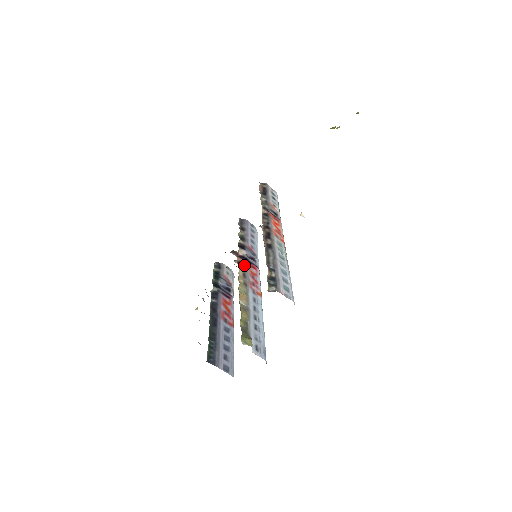
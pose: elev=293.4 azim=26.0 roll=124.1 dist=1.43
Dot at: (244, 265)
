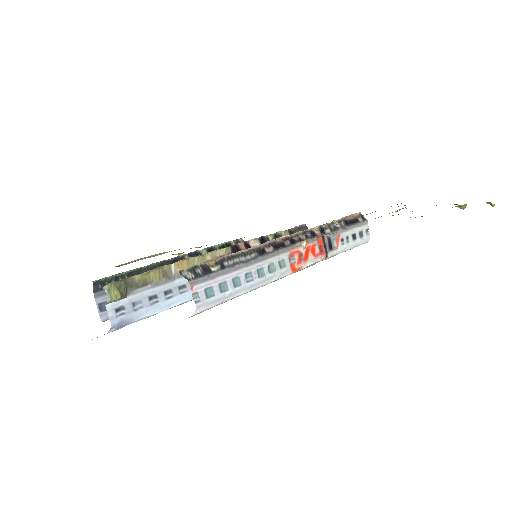
Dot at: occluded
